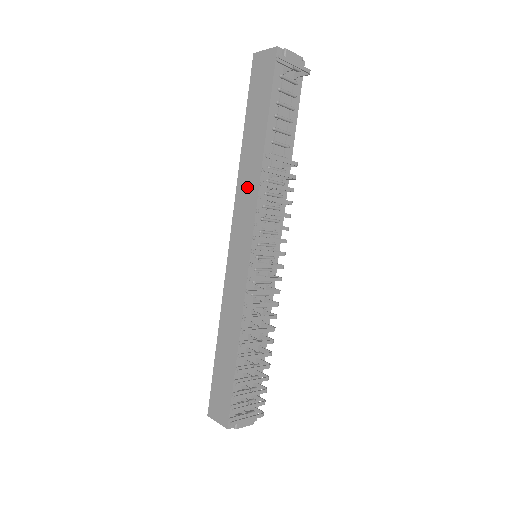
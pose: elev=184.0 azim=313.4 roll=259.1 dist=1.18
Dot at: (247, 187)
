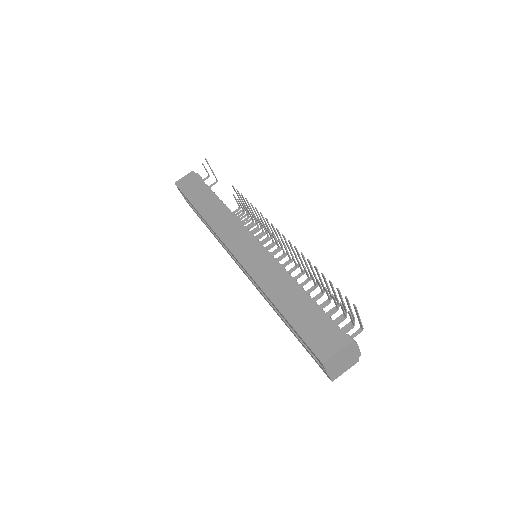
Dot at: (222, 221)
